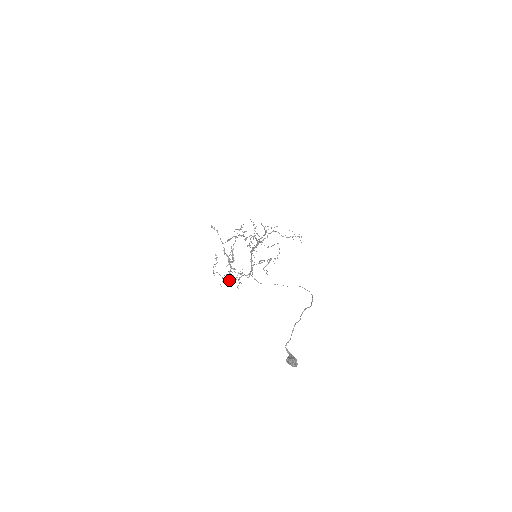
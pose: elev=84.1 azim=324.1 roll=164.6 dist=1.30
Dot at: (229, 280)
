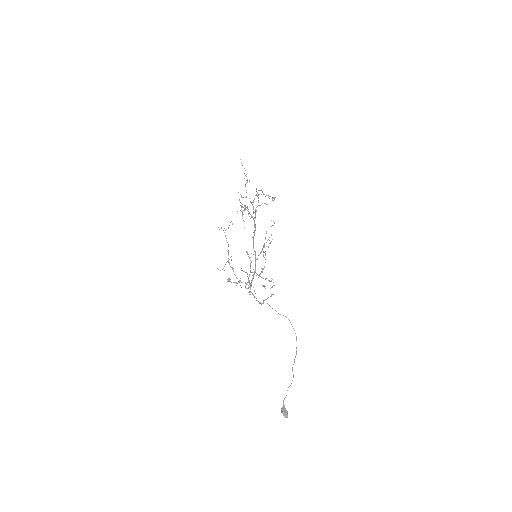
Dot at: occluded
